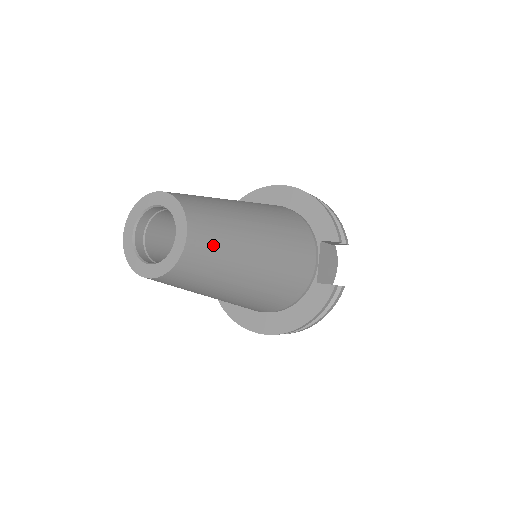
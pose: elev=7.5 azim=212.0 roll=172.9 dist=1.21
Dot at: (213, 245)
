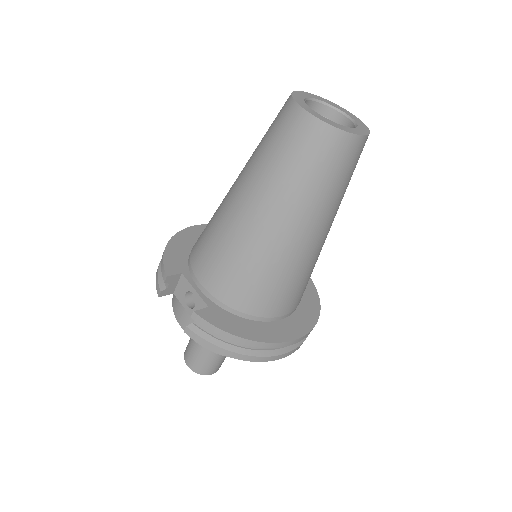
Dot at: occluded
